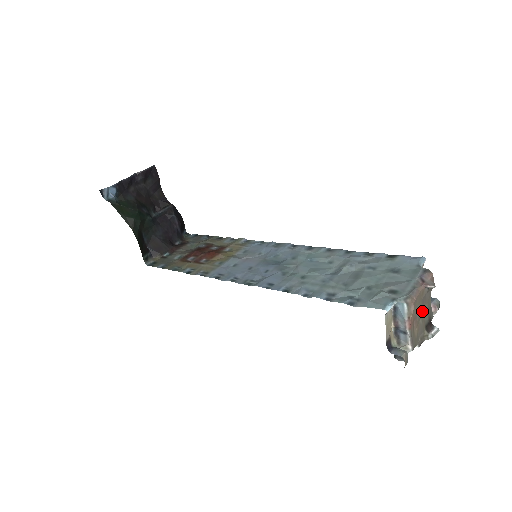
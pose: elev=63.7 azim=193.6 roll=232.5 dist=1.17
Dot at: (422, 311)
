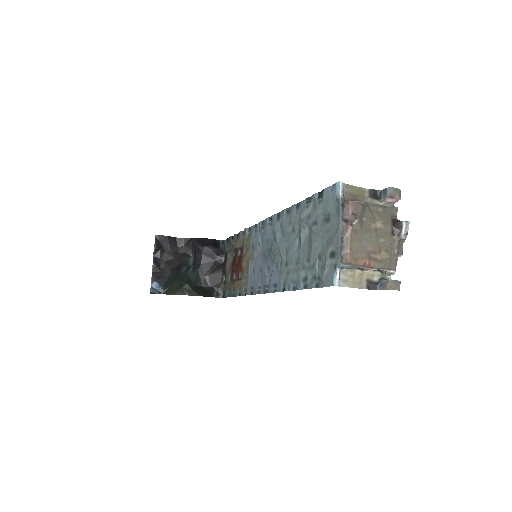
Dot at: (374, 234)
